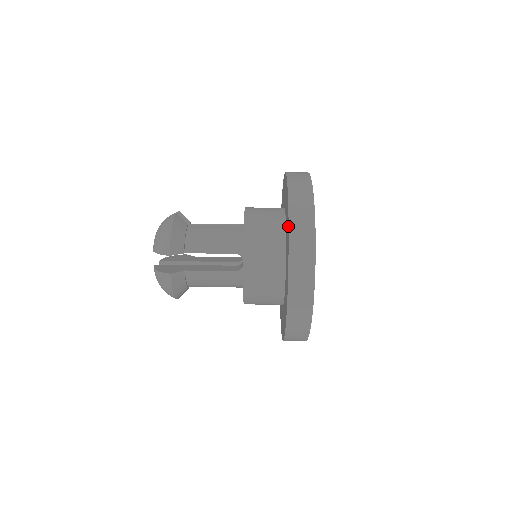
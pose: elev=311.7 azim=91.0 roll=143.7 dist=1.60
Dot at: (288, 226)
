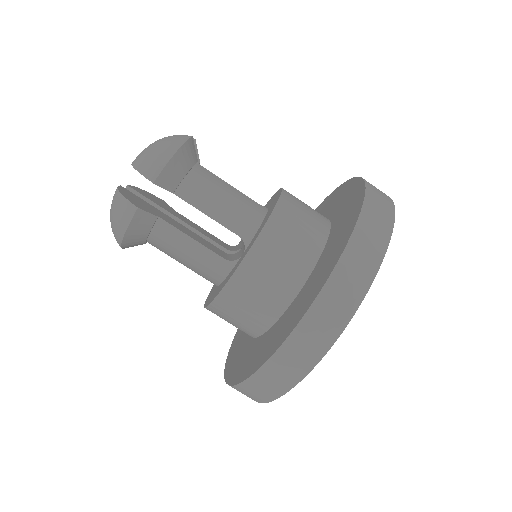
Dot at: (232, 384)
